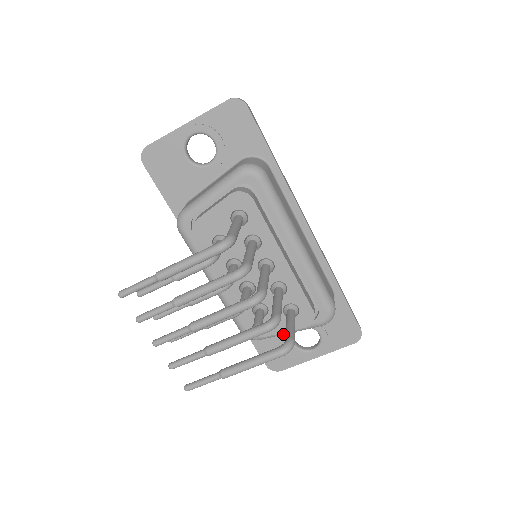
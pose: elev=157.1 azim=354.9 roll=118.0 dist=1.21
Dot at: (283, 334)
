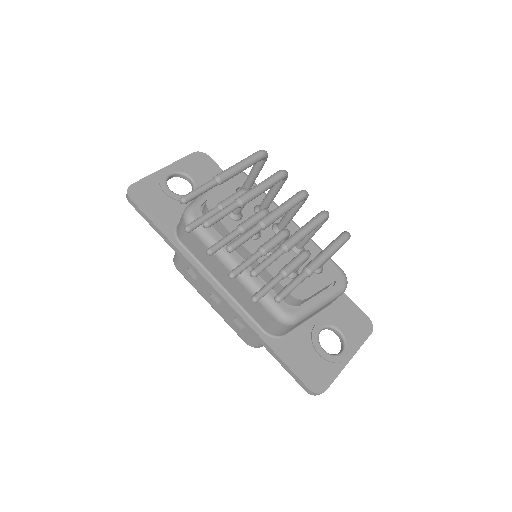
Dot at: (316, 307)
